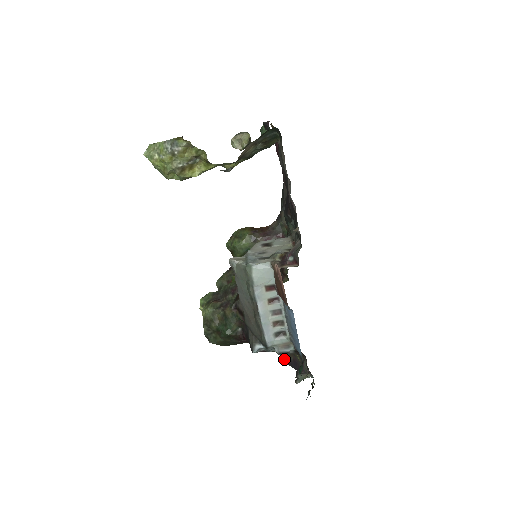
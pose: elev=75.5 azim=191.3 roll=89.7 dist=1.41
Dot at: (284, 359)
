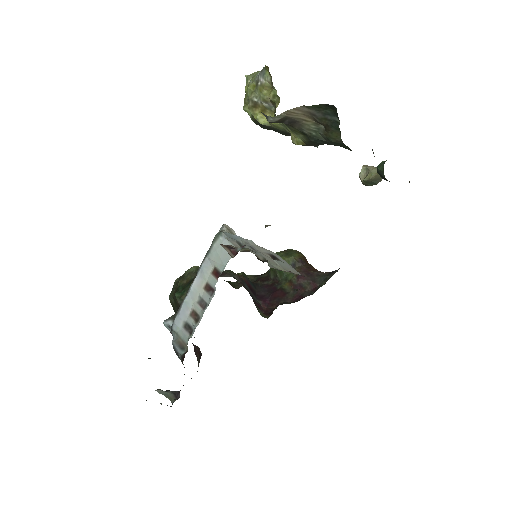
Dot at: occluded
